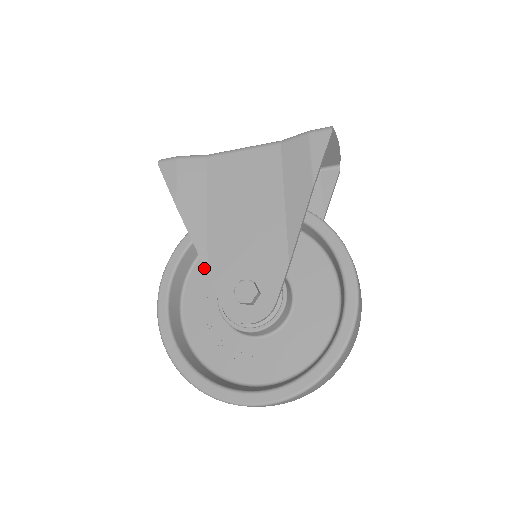
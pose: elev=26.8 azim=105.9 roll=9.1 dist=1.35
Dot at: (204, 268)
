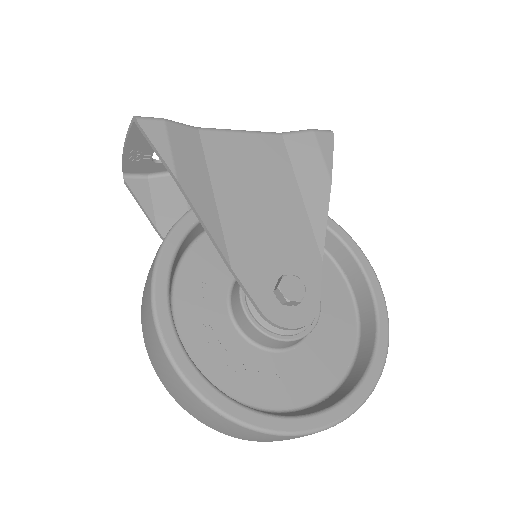
Dot at: (196, 266)
